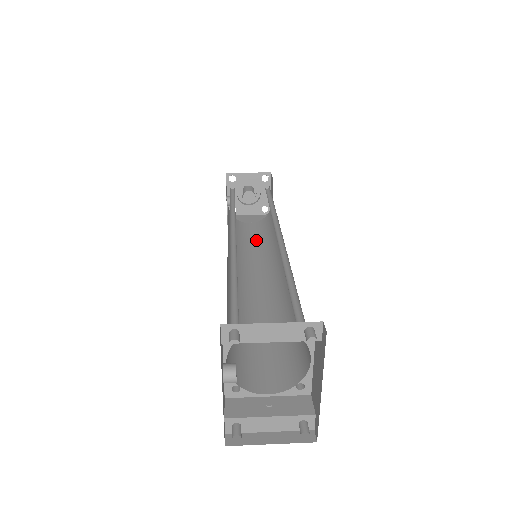
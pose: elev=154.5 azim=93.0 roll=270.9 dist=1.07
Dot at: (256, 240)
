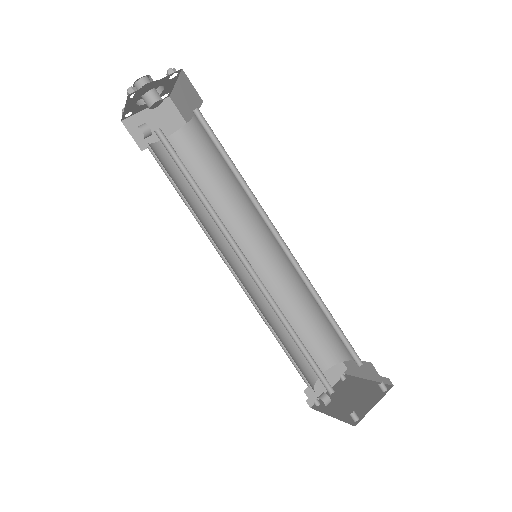
Dot at: (200, 181)
